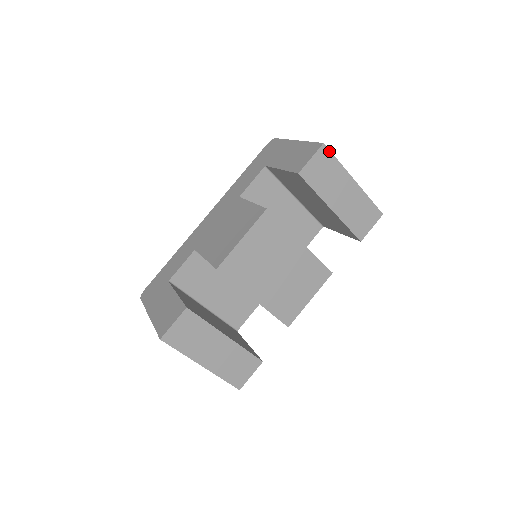
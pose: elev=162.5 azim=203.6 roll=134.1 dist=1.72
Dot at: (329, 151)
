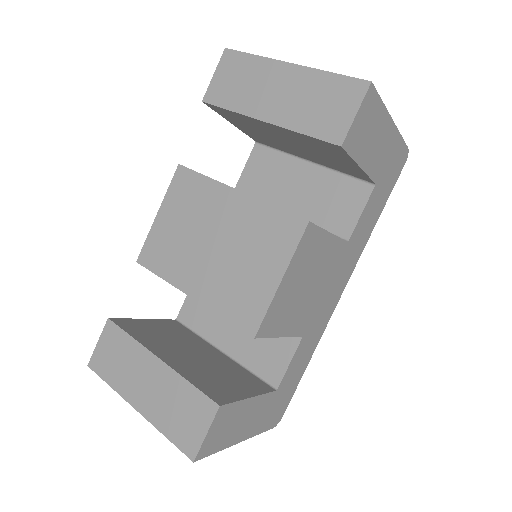
Dot at: (236, 52)
